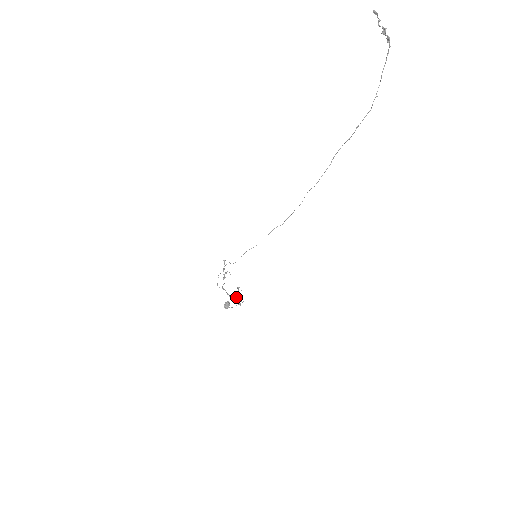
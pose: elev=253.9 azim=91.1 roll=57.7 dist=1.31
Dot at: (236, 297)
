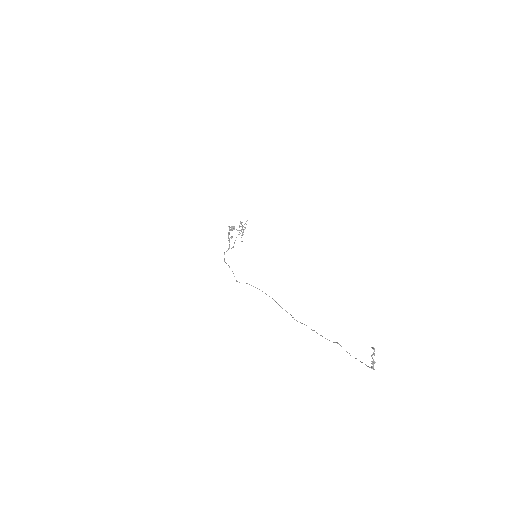
Dot at: occluded
